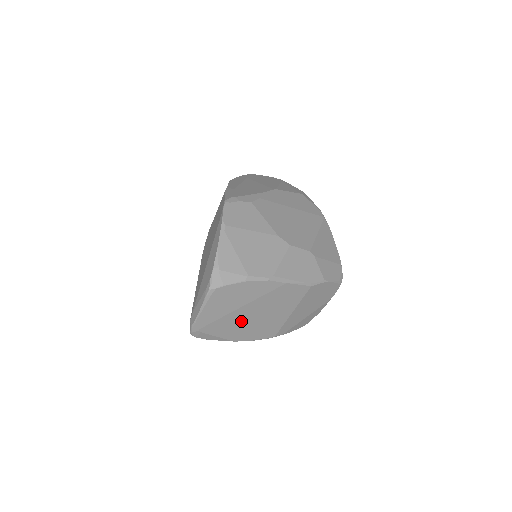
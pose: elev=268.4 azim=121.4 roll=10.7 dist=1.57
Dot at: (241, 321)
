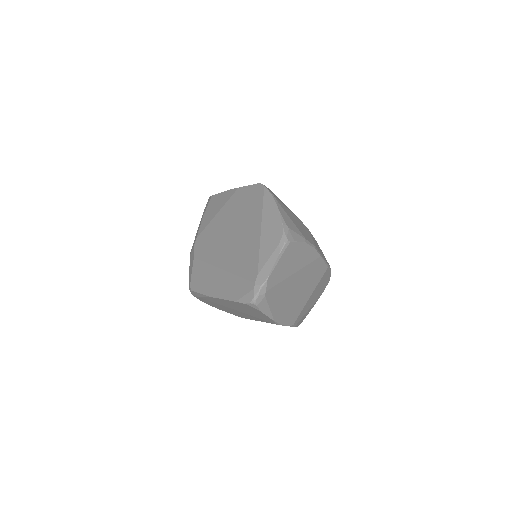
Dot at: (287, 293)
